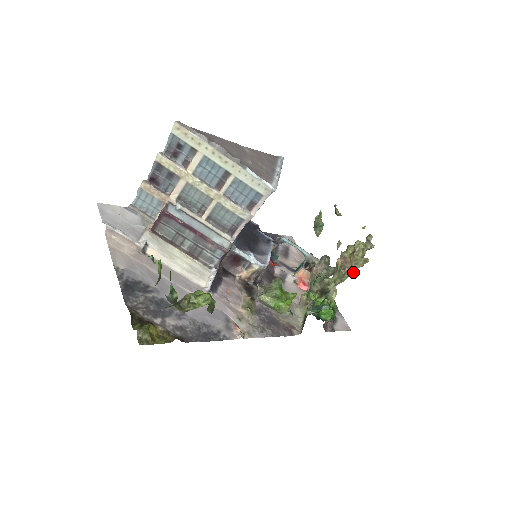
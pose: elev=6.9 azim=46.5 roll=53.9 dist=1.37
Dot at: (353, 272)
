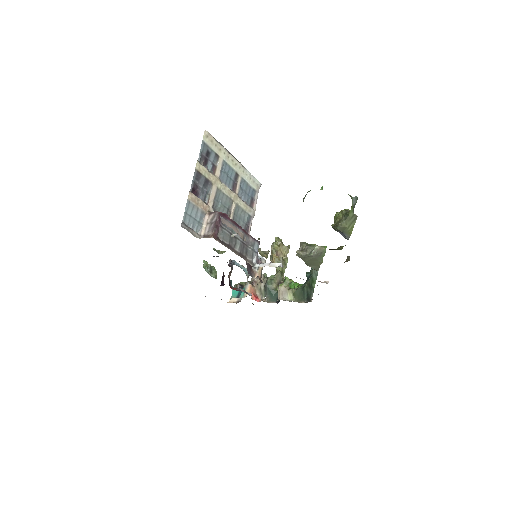
Dot at: (287, 258)
